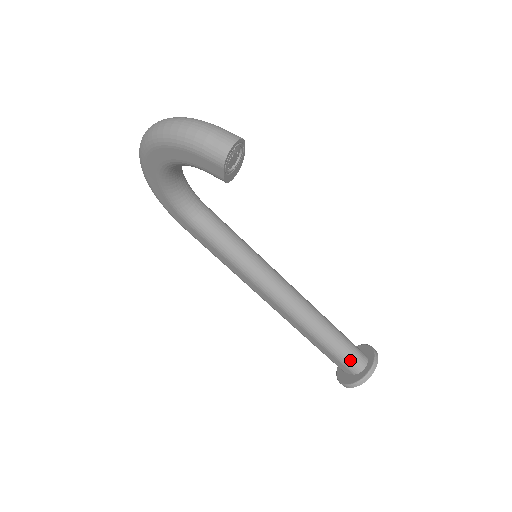
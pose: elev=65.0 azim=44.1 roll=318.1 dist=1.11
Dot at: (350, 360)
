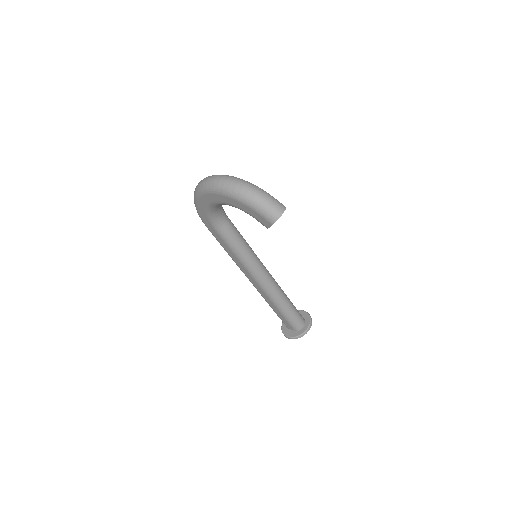
Dot at: (295, 322)
